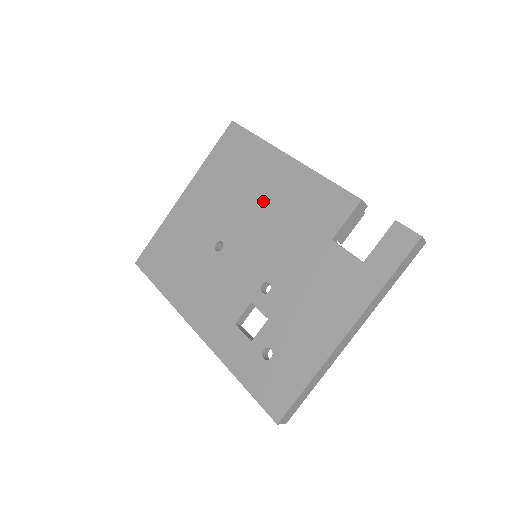
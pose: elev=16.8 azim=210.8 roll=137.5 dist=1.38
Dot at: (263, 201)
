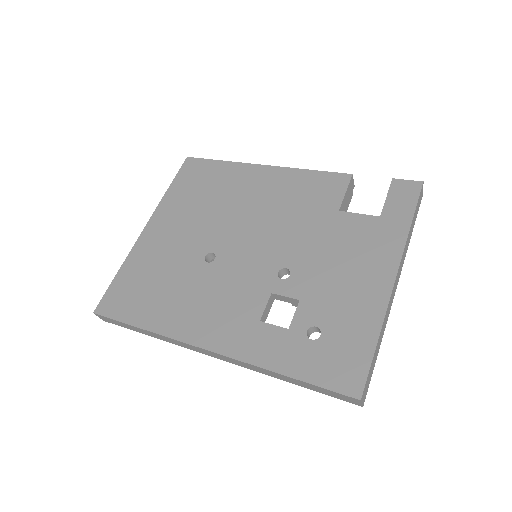
Dot at: (249, 205)
